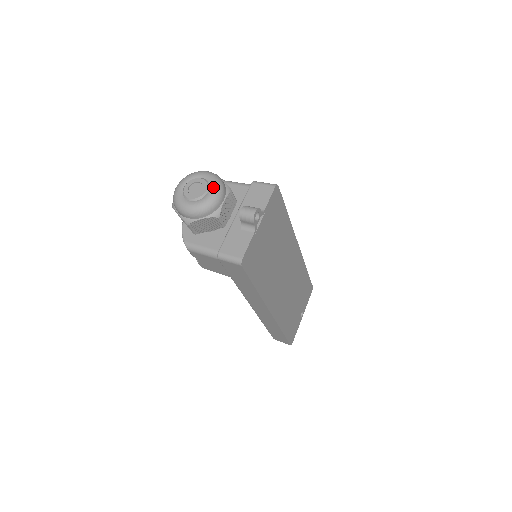
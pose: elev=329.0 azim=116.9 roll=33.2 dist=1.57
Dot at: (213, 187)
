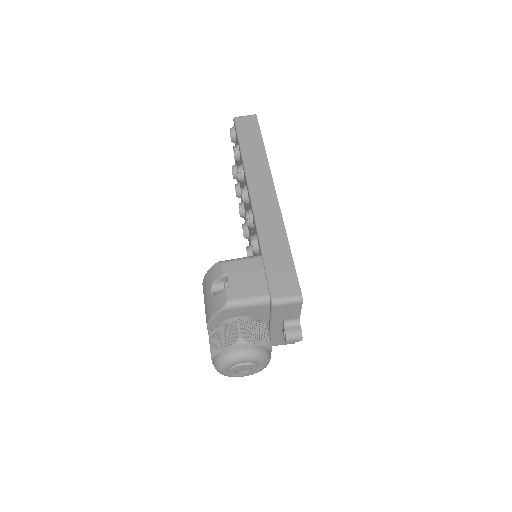
Dot at: (262, 364)
